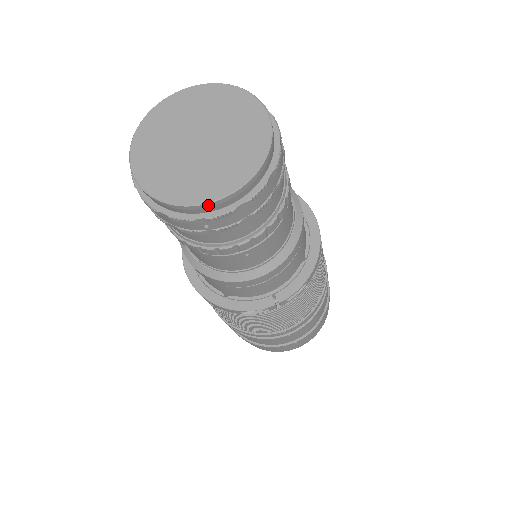
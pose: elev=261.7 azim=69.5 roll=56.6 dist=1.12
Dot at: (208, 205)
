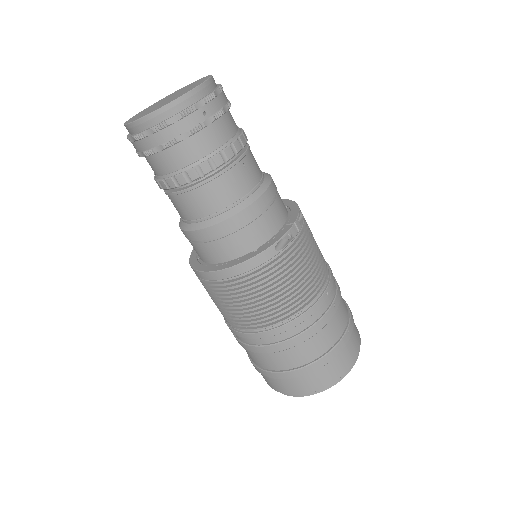
Dot at: (197, 89)
